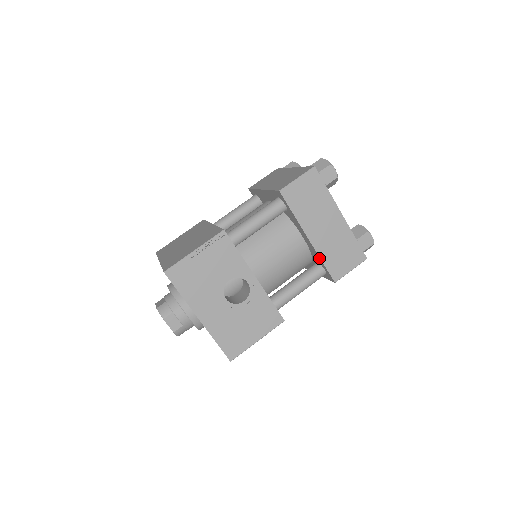
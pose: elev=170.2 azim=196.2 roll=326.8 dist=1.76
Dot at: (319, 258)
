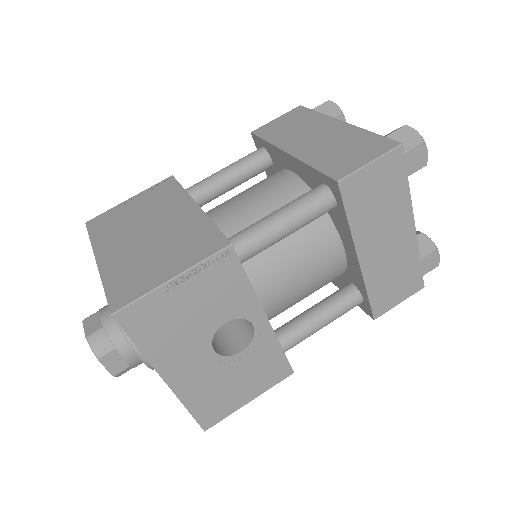
Dot at: (363, 286)
